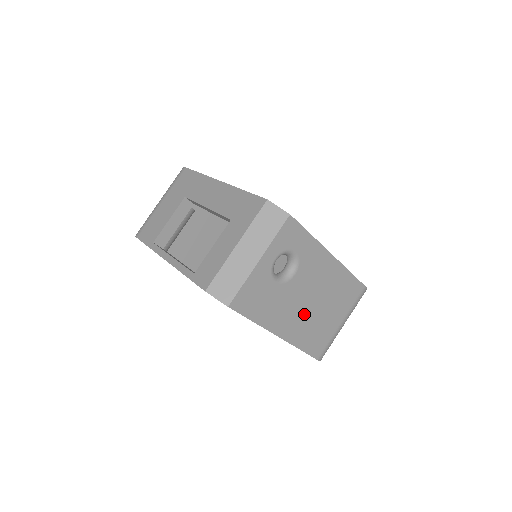
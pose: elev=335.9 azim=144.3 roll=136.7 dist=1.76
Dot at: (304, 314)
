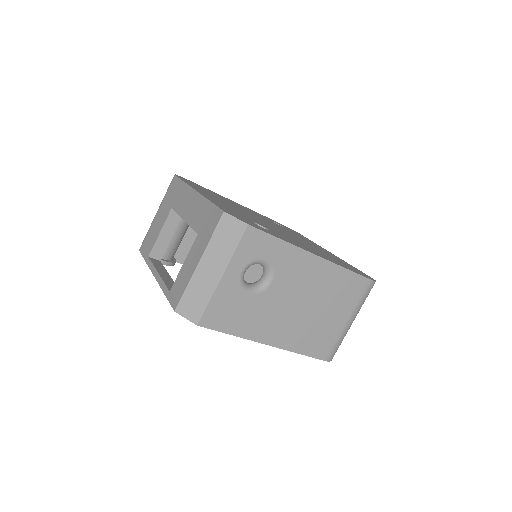
Dot at: (295, 319)
